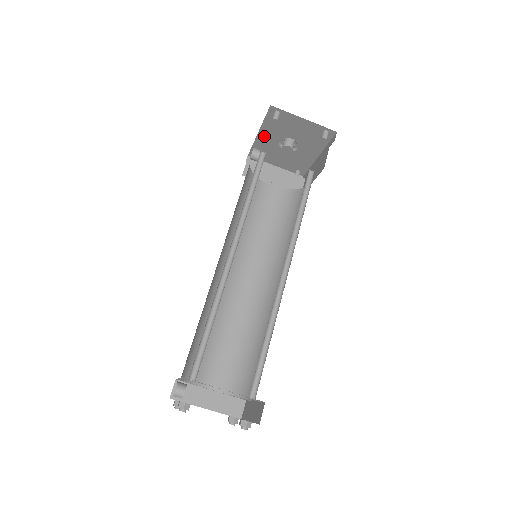
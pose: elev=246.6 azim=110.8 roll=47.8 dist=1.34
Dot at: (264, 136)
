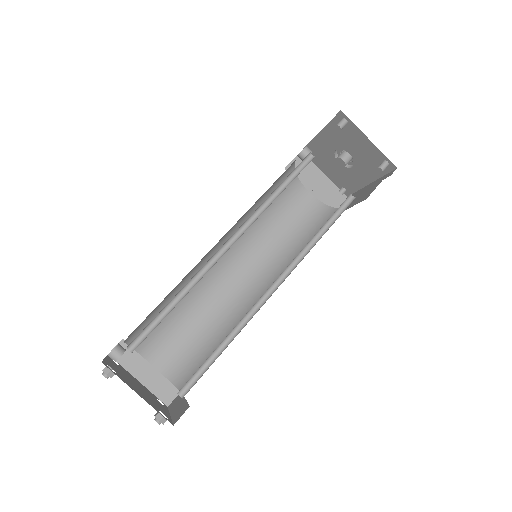
Dot at: (323, 139)
